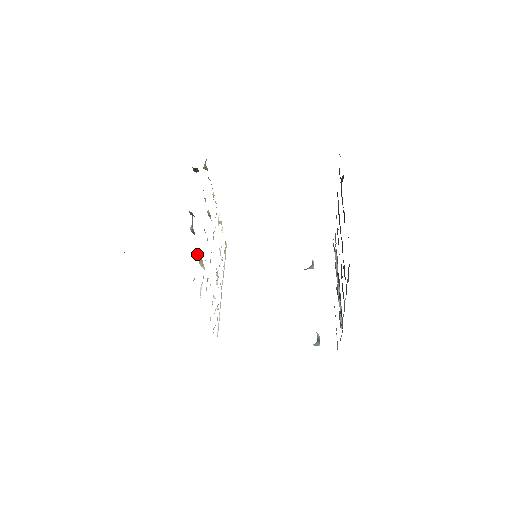
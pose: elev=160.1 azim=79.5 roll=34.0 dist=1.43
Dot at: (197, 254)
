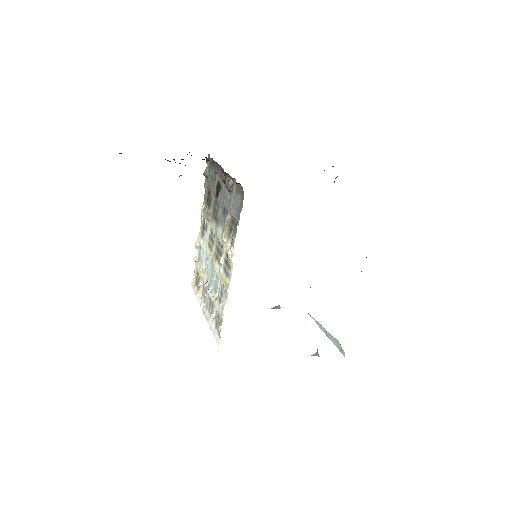
Dot at: (226, 218)
